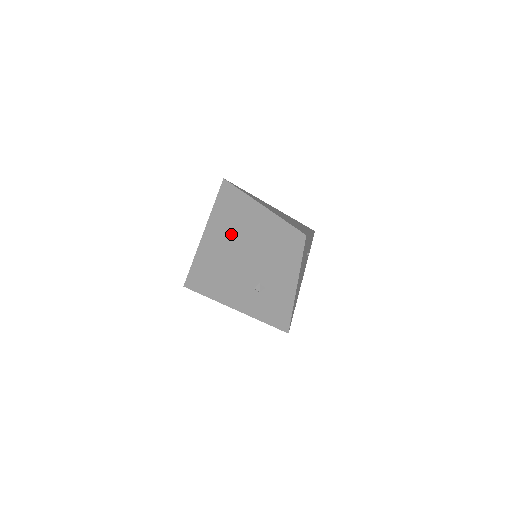
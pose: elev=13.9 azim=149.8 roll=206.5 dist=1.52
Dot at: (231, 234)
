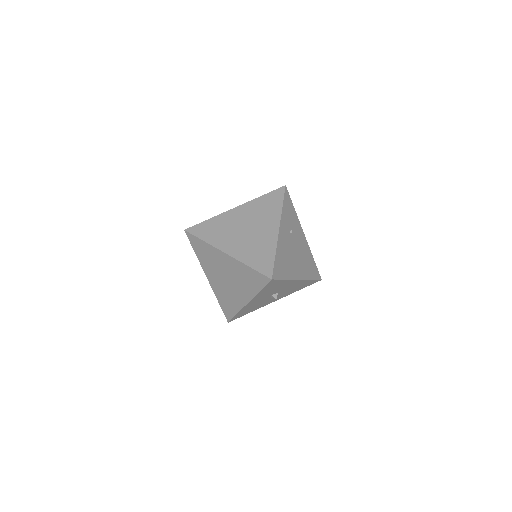
Dot at: (225, 281)
